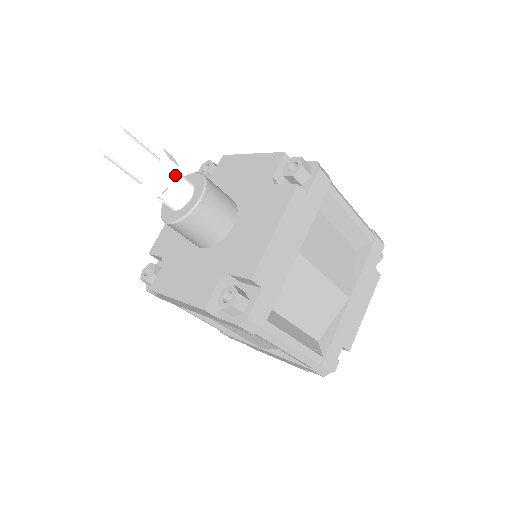
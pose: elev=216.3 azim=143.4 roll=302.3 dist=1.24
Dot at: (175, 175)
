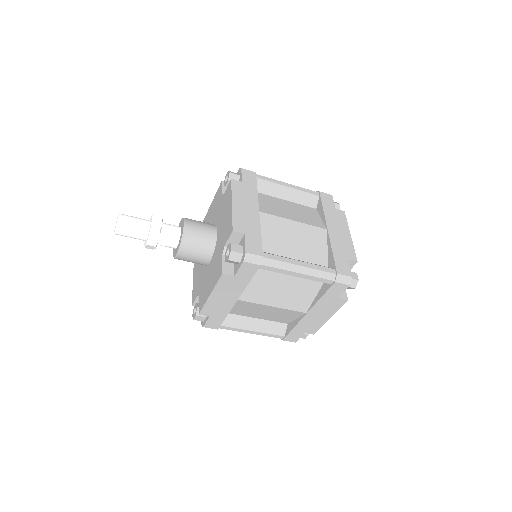
Dot at: (162, 220)
